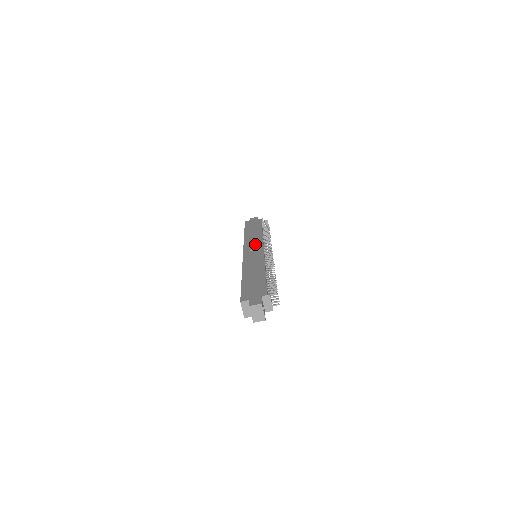
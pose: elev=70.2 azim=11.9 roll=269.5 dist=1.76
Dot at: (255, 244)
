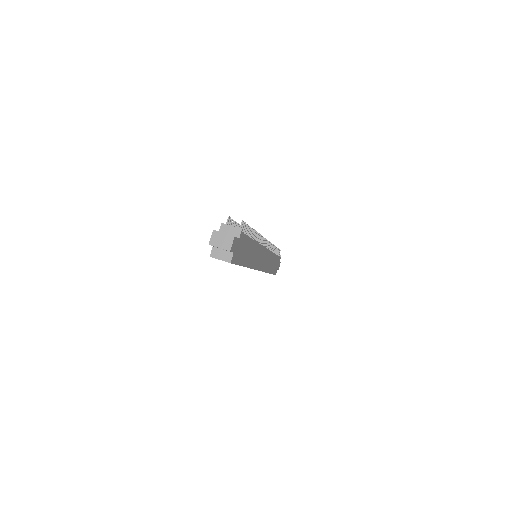
Dot at: occluded
